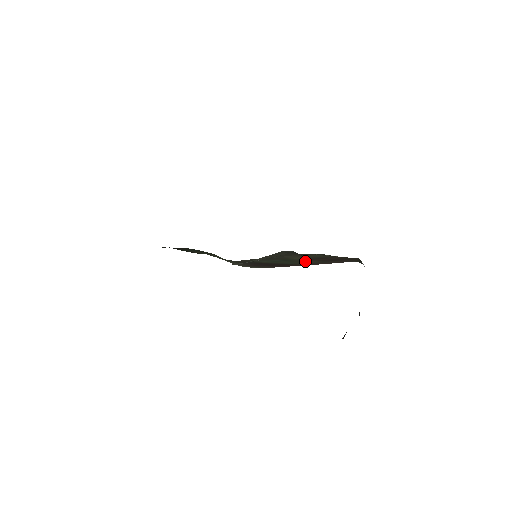
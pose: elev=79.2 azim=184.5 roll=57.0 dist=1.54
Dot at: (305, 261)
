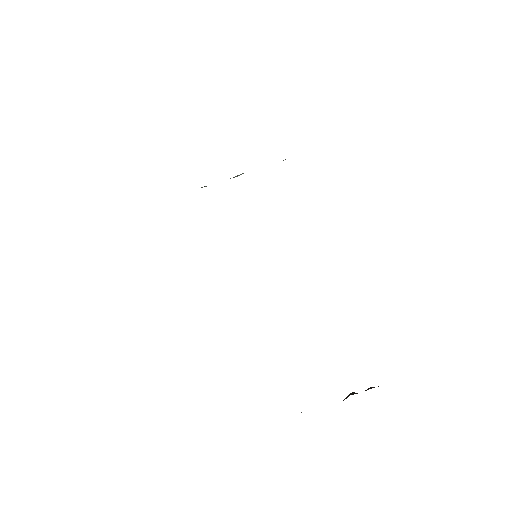
Dot at: occluded
